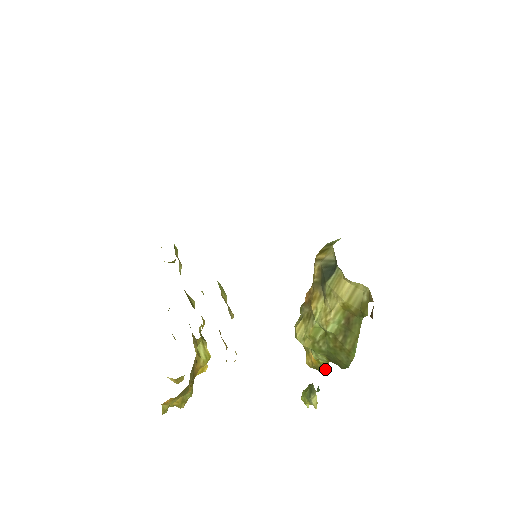
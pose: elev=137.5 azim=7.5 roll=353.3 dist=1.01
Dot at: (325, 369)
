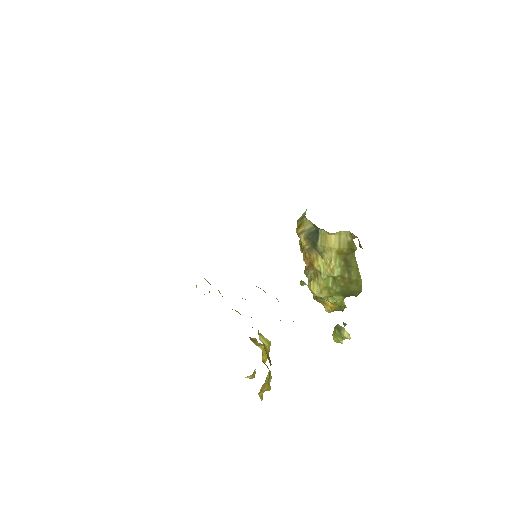
Dot at: (343, 306)
